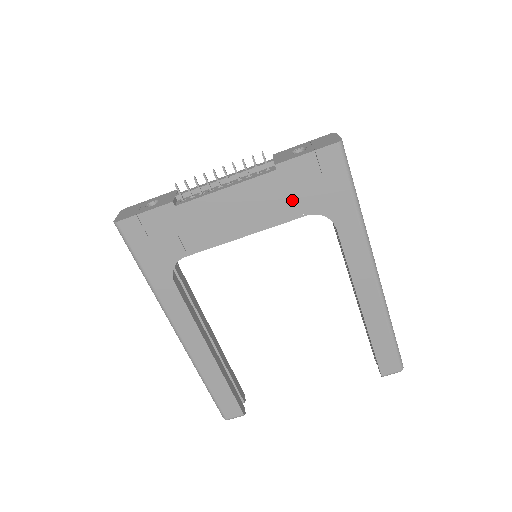
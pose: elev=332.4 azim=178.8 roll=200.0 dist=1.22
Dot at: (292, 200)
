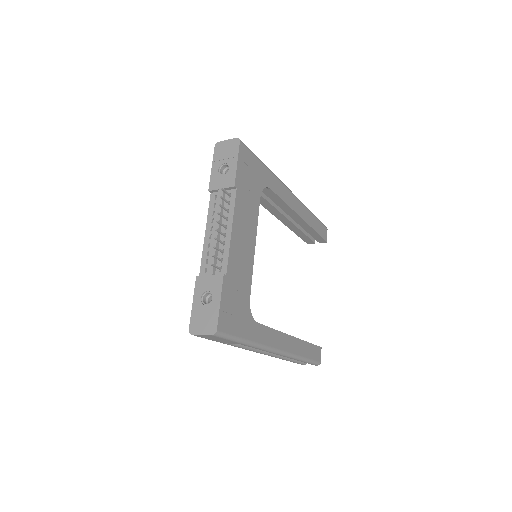
Dot at: (251, 197)
